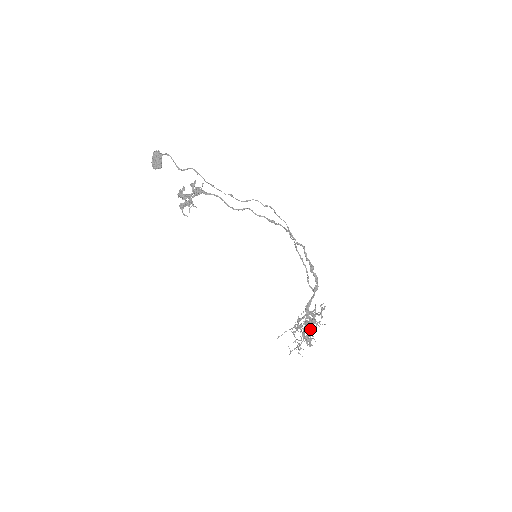
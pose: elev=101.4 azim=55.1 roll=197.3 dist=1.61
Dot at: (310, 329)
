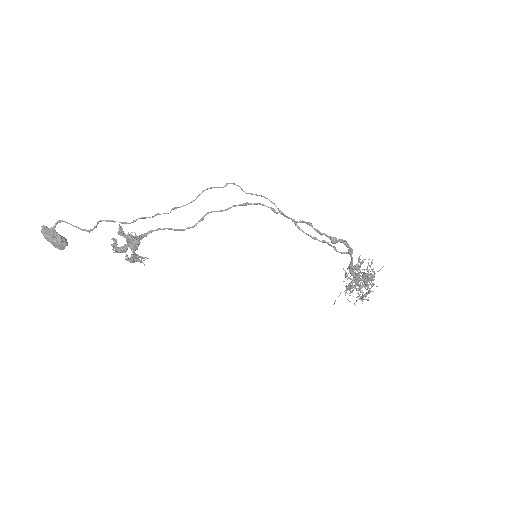
Dot at: occluded
